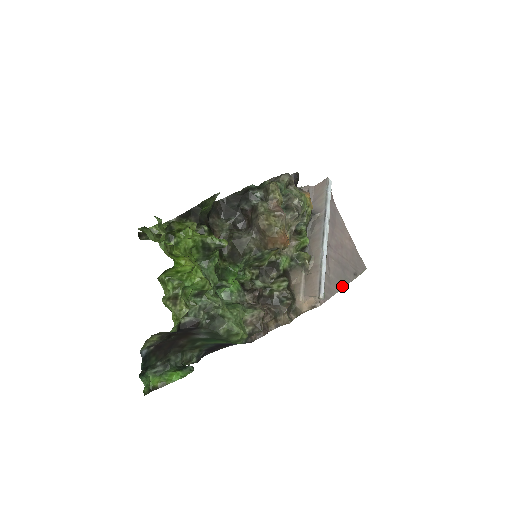
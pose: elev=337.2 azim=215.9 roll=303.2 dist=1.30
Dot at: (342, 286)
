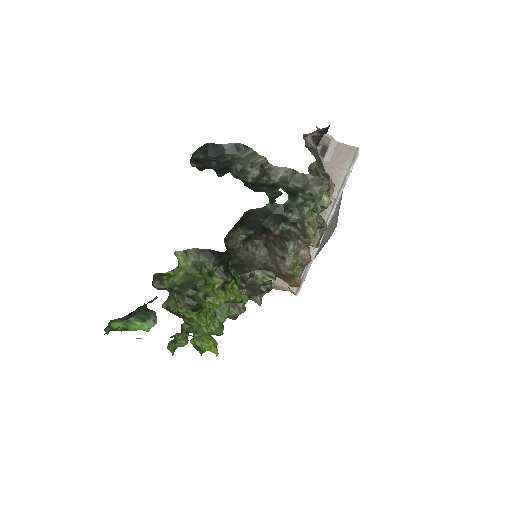
Dot at: occluded
